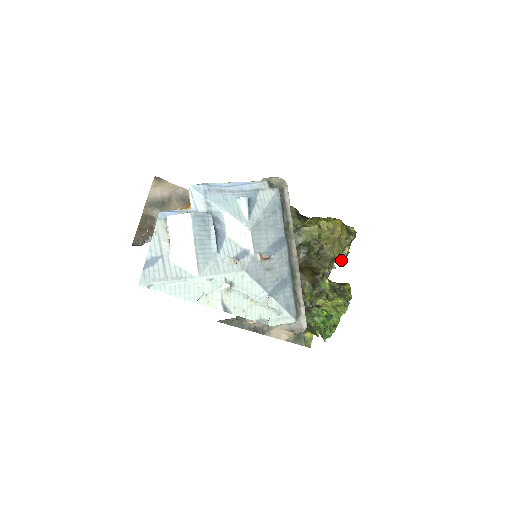
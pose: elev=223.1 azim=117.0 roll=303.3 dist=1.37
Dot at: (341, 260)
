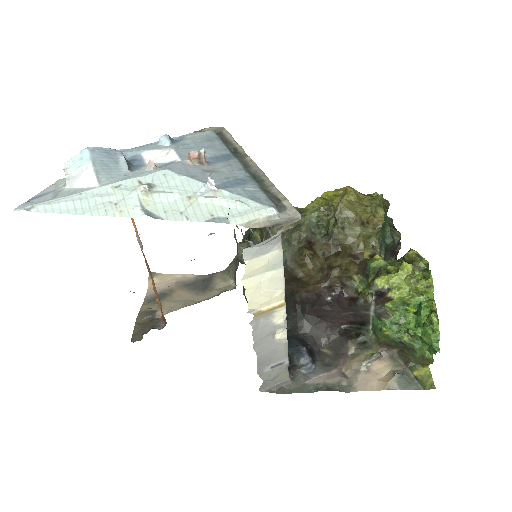
Dot at: (379, 224)
